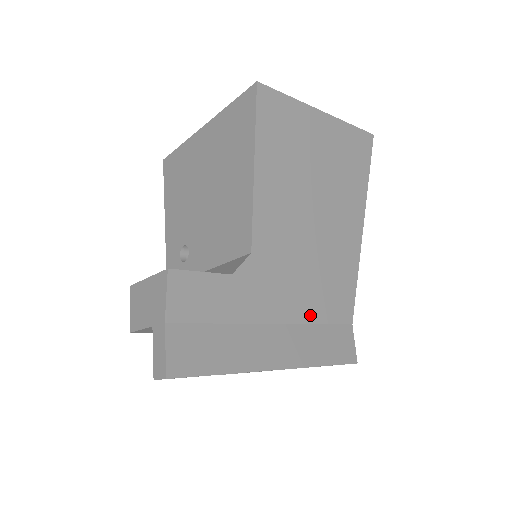
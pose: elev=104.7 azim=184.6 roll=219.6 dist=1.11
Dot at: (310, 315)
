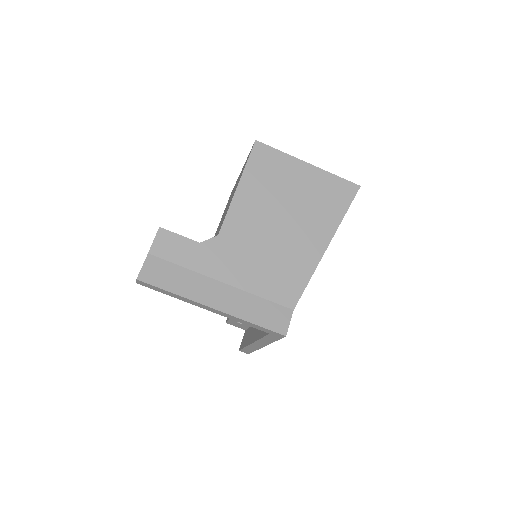
Dot at: (254, 288)
